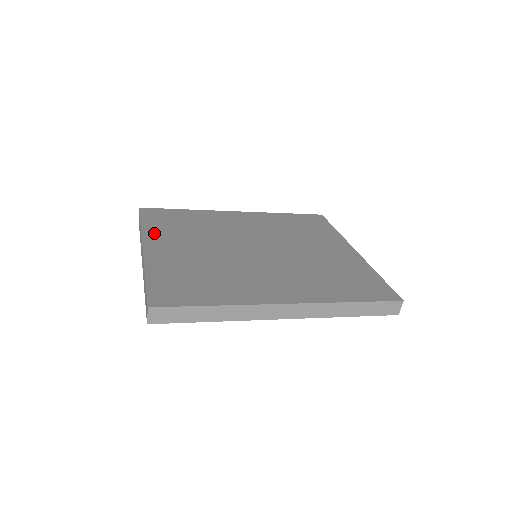
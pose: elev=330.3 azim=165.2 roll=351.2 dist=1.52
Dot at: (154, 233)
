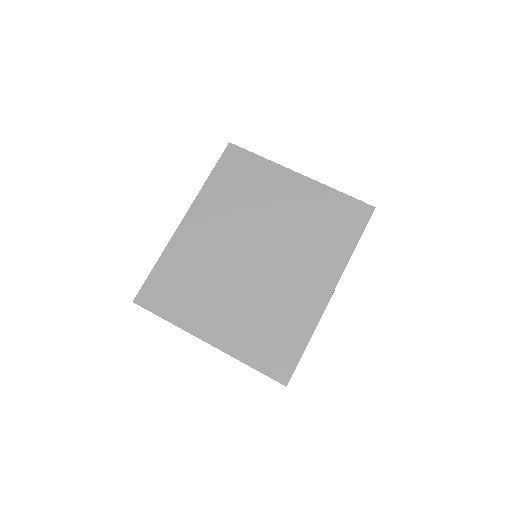
Dot at: (188, 319)
